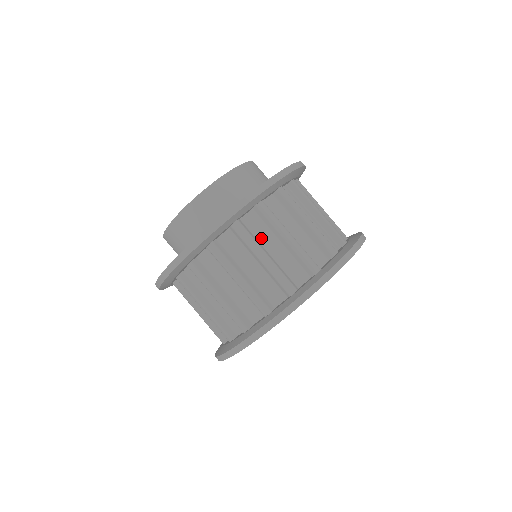
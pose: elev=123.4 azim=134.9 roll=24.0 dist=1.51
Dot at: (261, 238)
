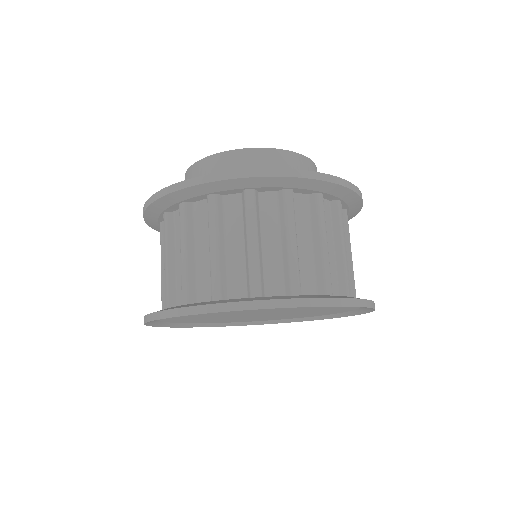
Dot at: (229, 226)
